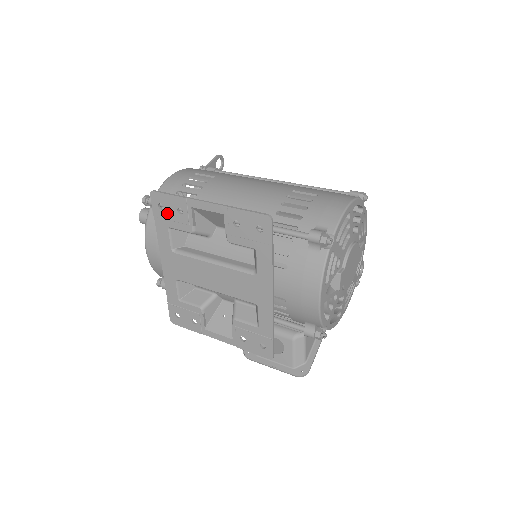
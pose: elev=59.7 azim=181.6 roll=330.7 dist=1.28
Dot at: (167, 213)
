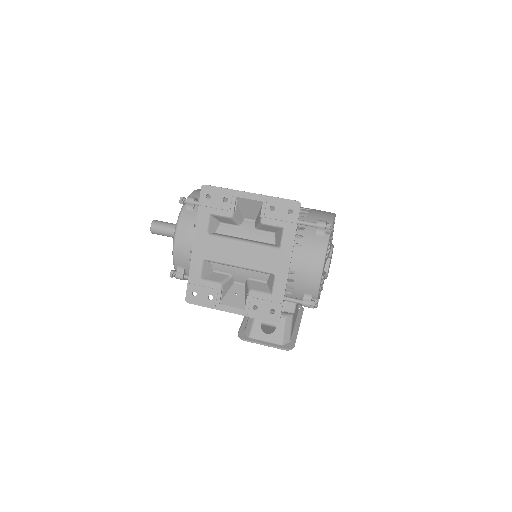
Dot at: (212, 202)
